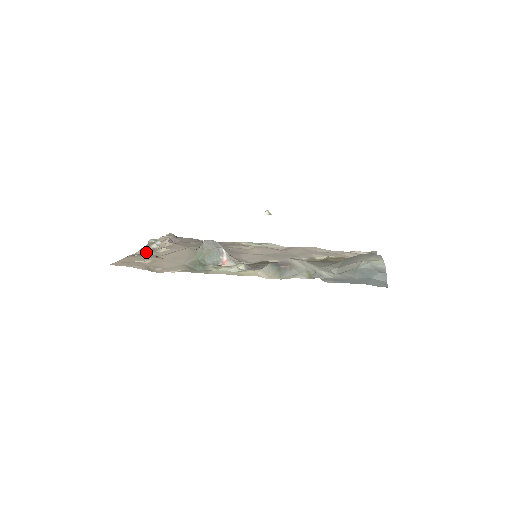
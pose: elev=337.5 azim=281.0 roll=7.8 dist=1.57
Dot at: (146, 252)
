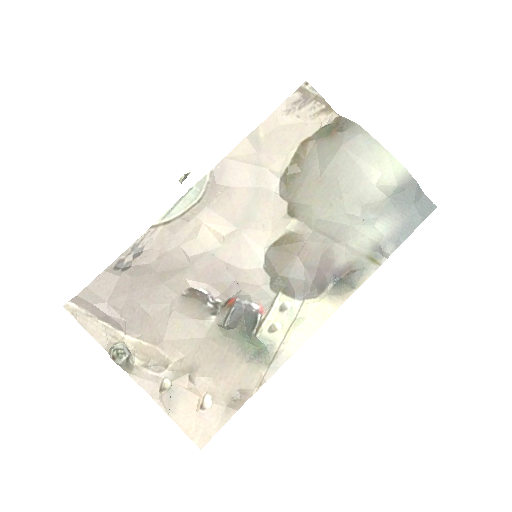
Dot at: (166, 386)
